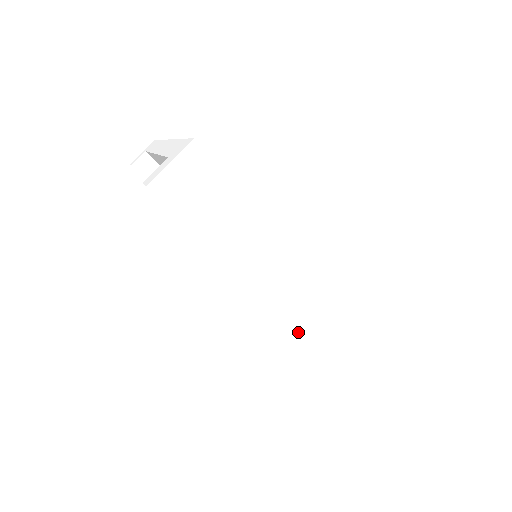
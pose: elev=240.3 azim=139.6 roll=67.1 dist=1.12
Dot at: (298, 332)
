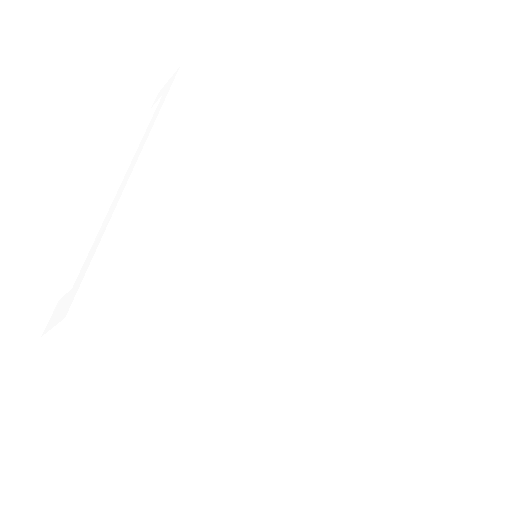
Dot at: (220, 410)
